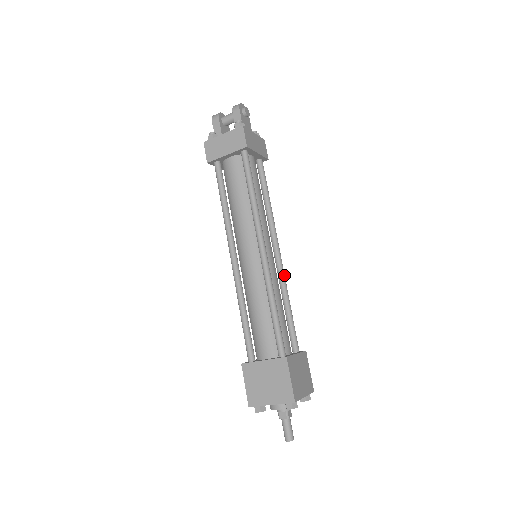
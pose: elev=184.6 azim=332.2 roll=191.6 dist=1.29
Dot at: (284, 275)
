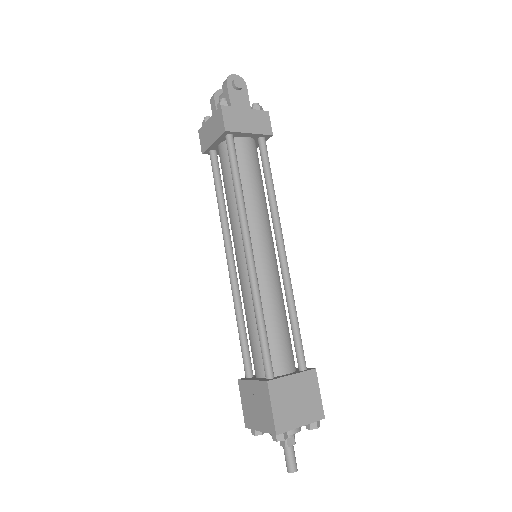
Dot at: (288, 277)
